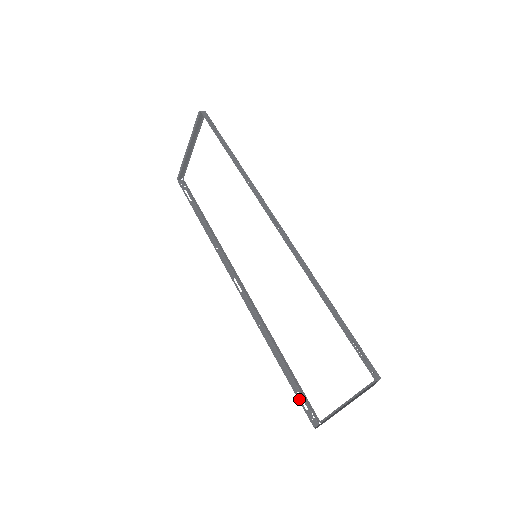
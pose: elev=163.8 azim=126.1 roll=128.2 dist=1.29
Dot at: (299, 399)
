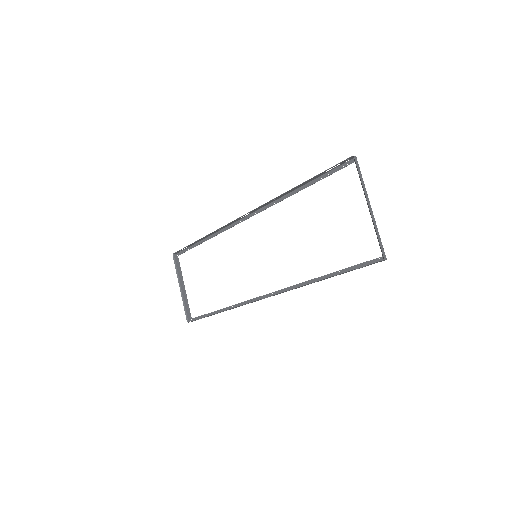
Dot at: (358, 268)
